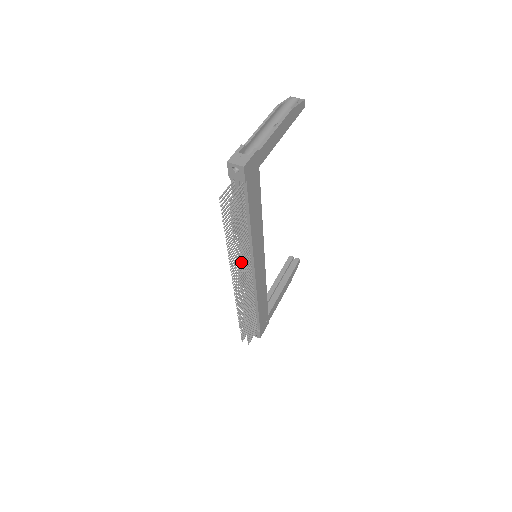
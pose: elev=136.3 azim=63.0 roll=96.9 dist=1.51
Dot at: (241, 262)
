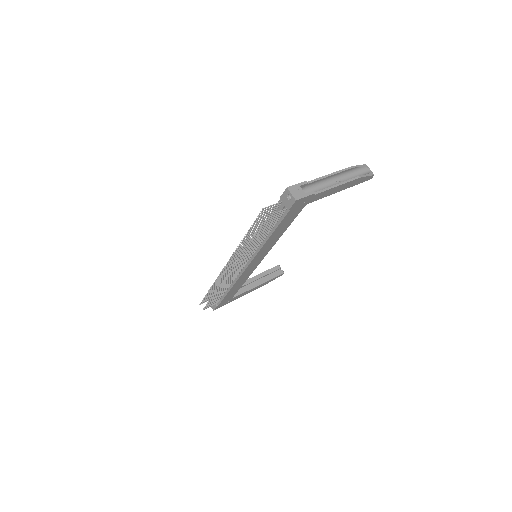
Dot at: (243, 256)
